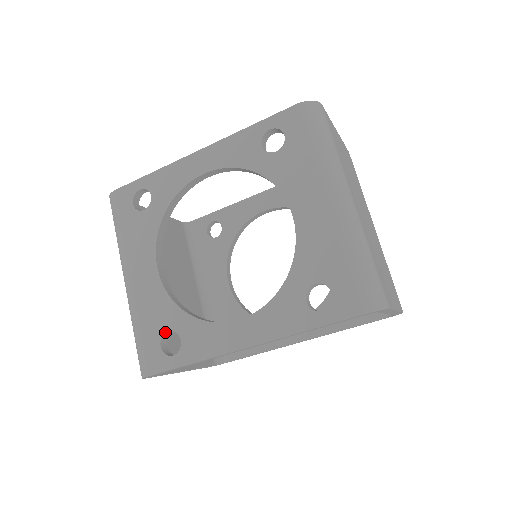
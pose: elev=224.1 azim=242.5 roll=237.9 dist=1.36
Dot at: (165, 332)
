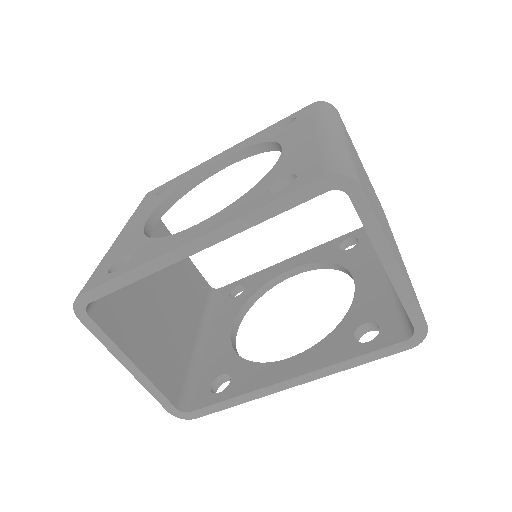
Dot at: (121, 257)
